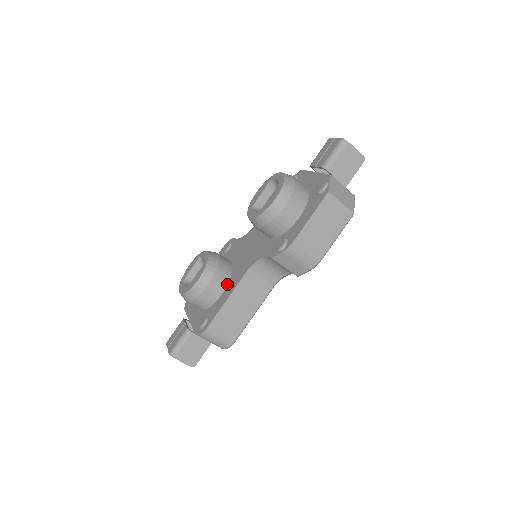
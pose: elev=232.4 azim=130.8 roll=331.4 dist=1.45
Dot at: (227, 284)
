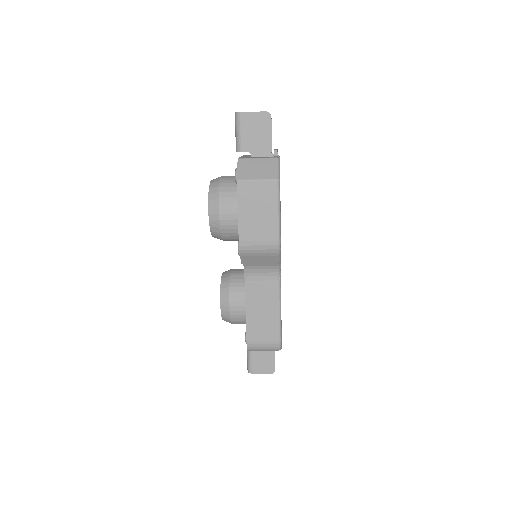
Dot at: occluded
